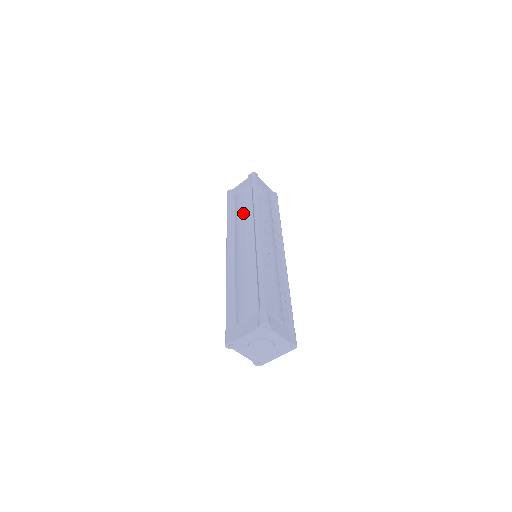
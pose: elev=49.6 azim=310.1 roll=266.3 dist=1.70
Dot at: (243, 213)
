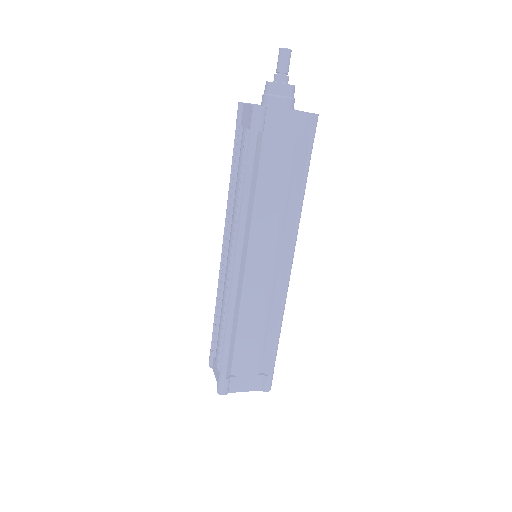
Dot at: (278, 204)
